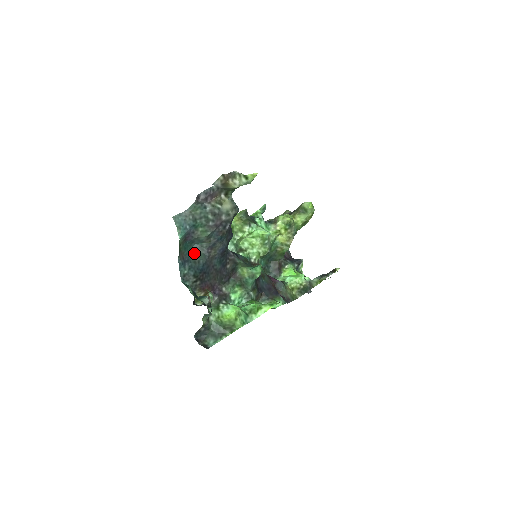
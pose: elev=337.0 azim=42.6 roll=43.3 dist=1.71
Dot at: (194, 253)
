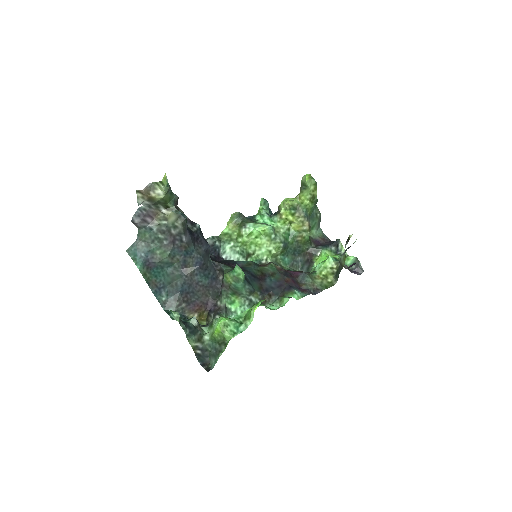
Dot at: (170, 277)
